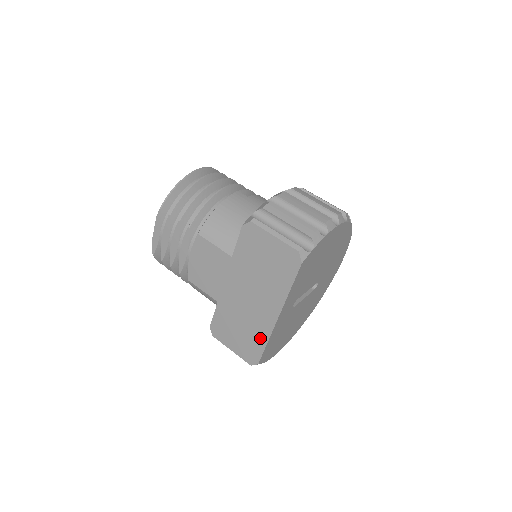
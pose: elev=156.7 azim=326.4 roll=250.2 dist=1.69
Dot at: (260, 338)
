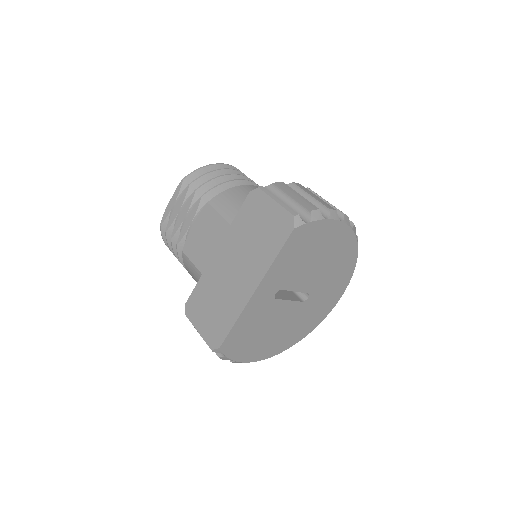
Dot at: (230, 315)
